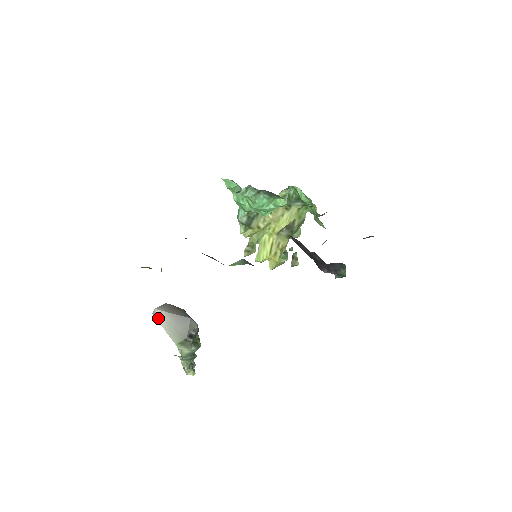
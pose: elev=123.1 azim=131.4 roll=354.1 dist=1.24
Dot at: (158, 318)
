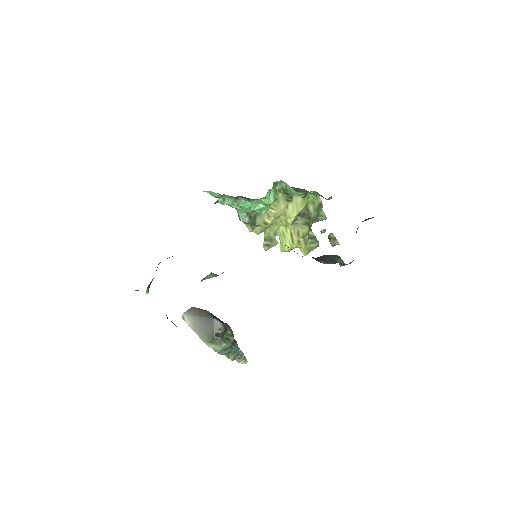
Dot at: (187, 321)
